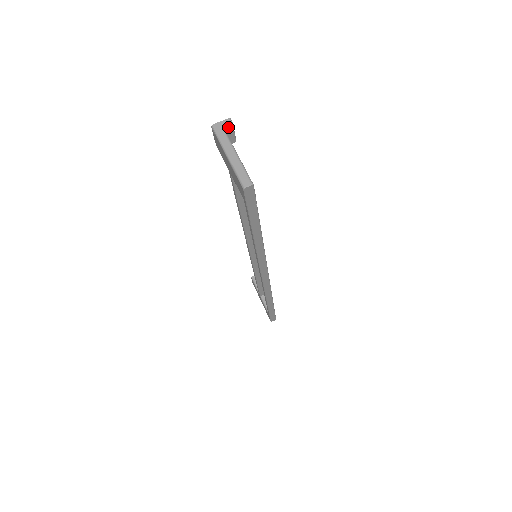
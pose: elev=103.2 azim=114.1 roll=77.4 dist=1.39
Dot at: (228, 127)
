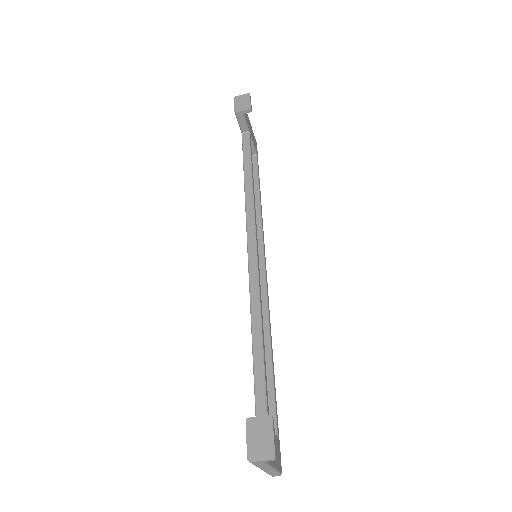
Dot at: (269, 453)
